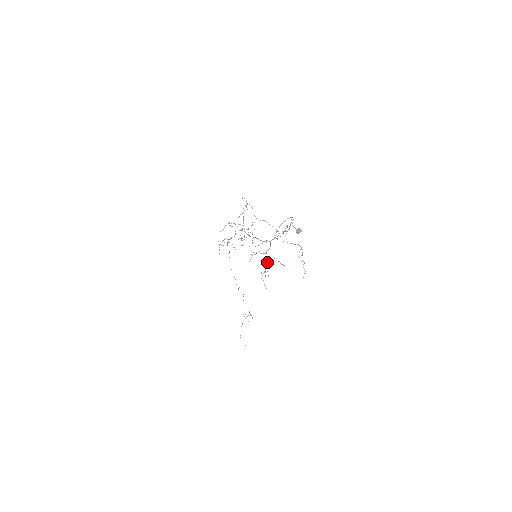
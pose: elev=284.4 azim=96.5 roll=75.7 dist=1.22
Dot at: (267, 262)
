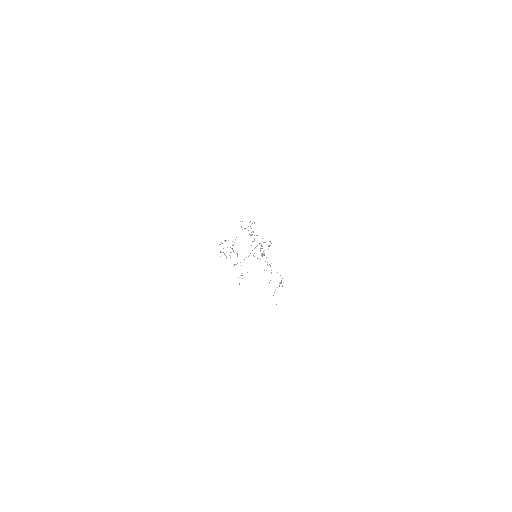
Dot at: occluded
